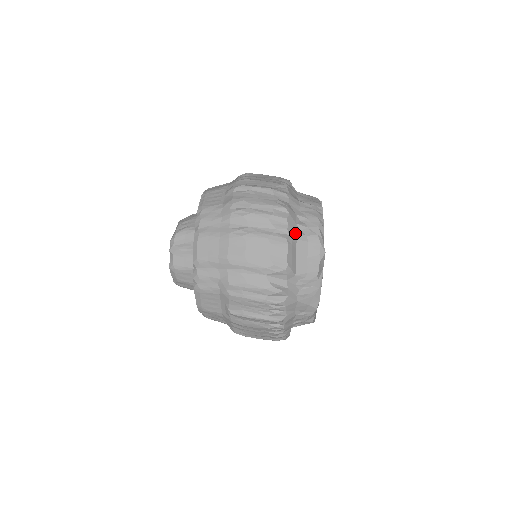
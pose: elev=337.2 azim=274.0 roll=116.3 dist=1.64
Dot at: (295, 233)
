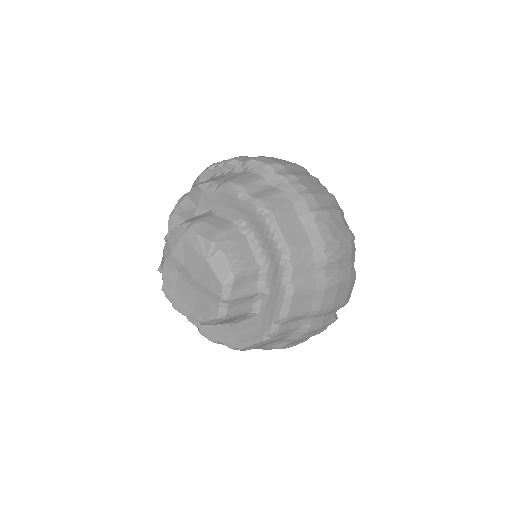
Dot at: occluded
